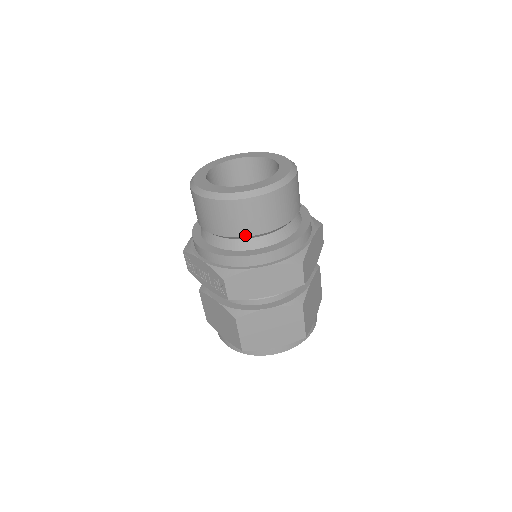
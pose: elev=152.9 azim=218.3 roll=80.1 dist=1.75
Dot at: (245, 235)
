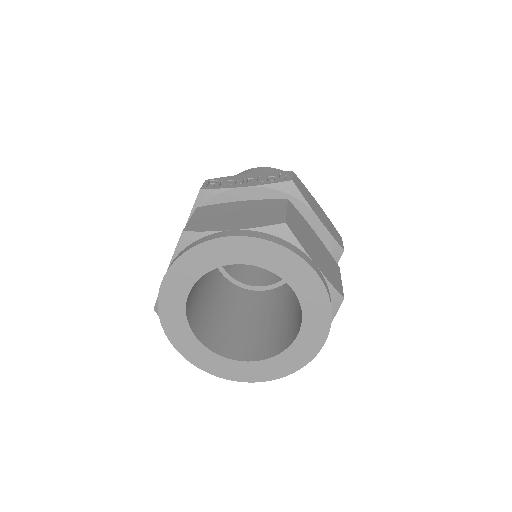
Dot at: occluded
